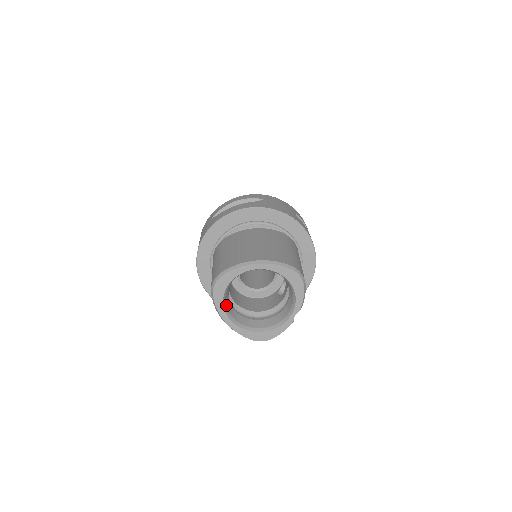
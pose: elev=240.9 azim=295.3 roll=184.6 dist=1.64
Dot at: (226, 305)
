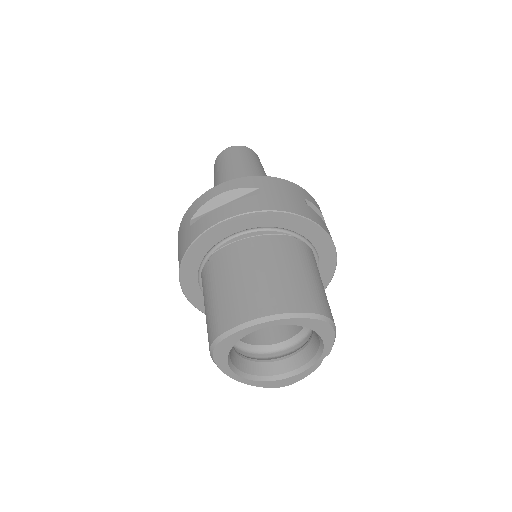
Dot at: (232, 362)
